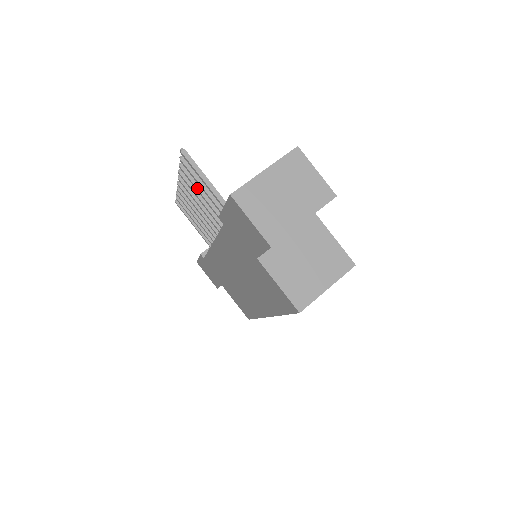
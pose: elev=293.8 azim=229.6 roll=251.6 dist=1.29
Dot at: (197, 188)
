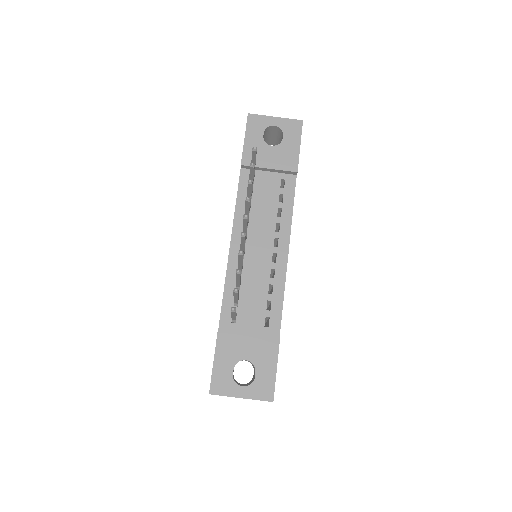
Dot at: (236, 279)
